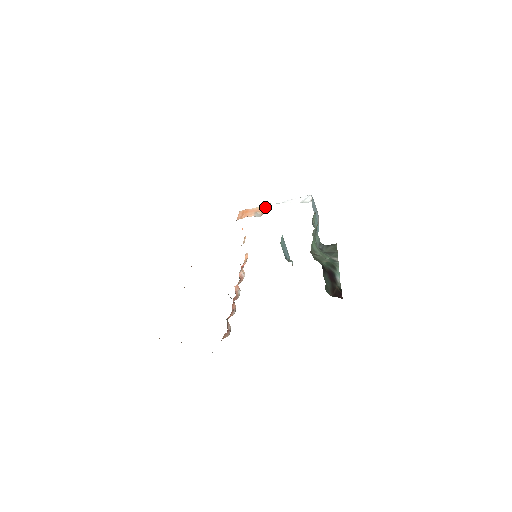
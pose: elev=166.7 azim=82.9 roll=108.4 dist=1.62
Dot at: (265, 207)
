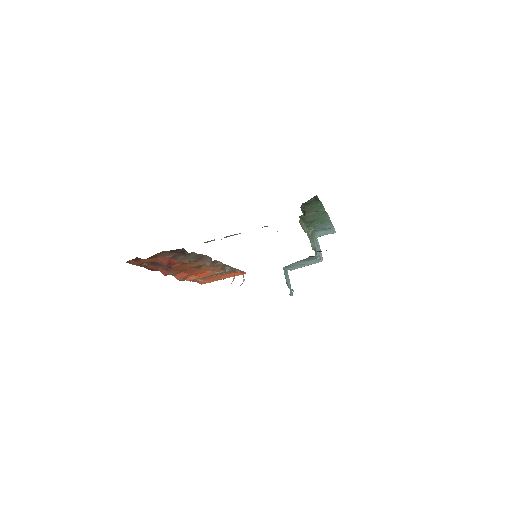
Dot at: occluded
